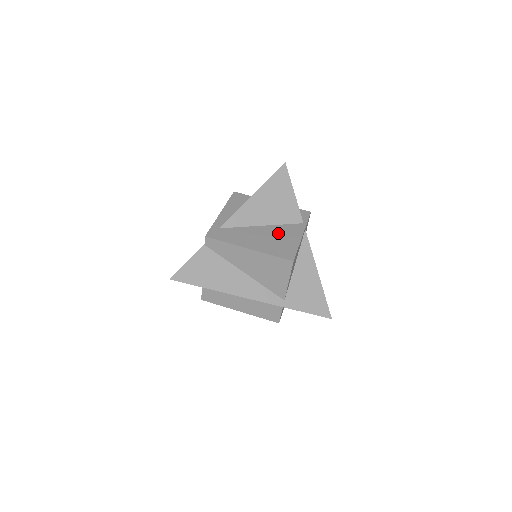
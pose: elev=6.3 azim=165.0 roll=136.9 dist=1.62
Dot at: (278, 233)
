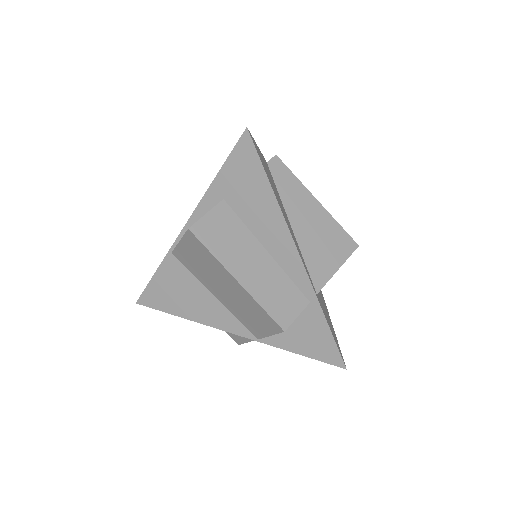
Dot at: occluded
